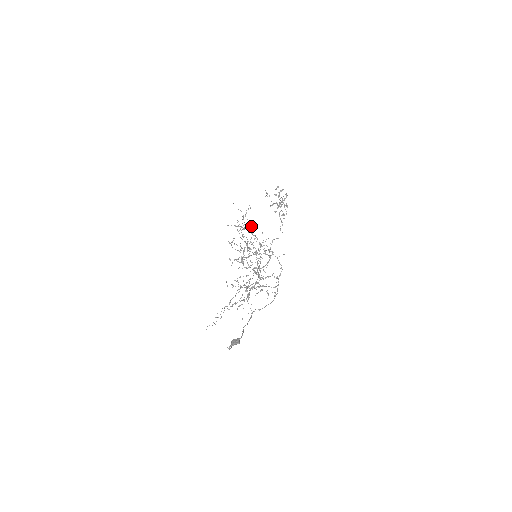
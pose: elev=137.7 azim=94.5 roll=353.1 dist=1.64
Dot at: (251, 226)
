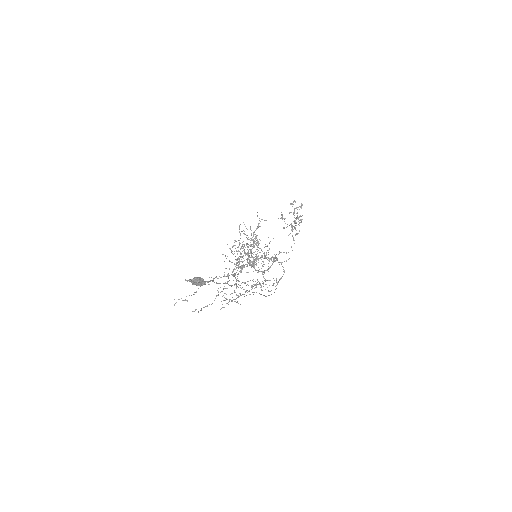
Dot at: (258, 242)
